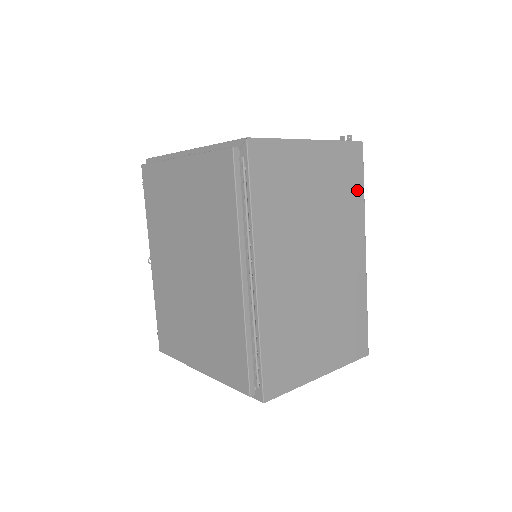
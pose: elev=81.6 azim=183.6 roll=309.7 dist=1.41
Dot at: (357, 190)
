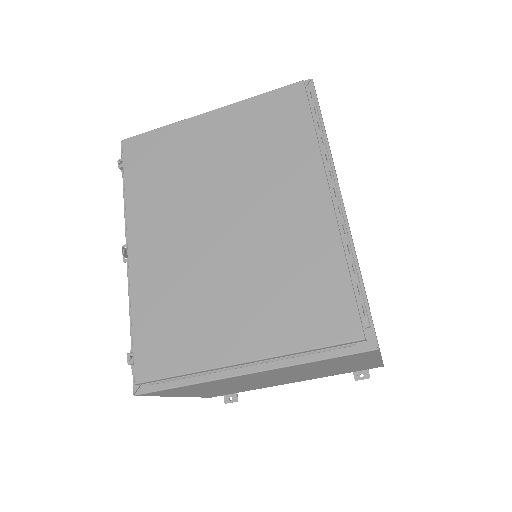
Dot at: occluded
